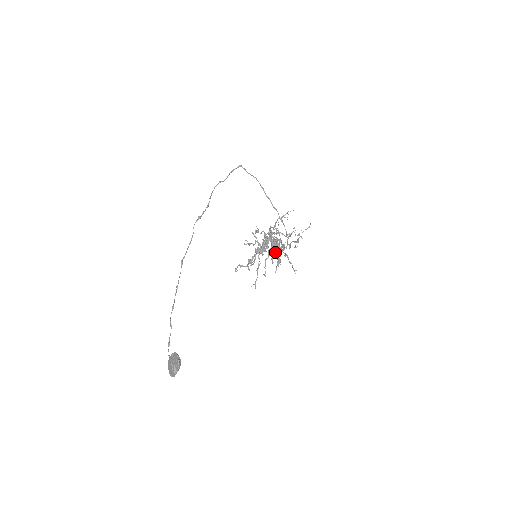
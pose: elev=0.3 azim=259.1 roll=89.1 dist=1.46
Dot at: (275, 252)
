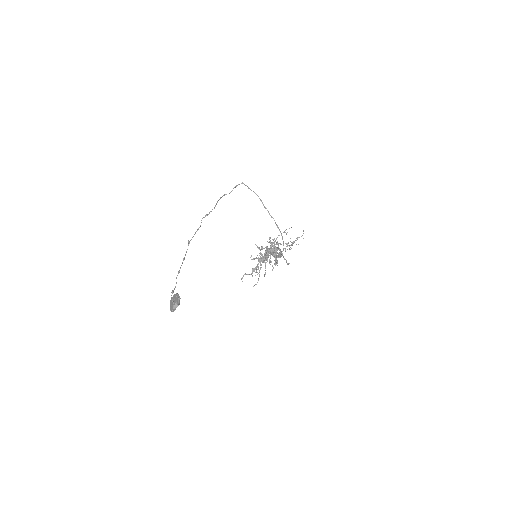
Dot at: (273, 256)
